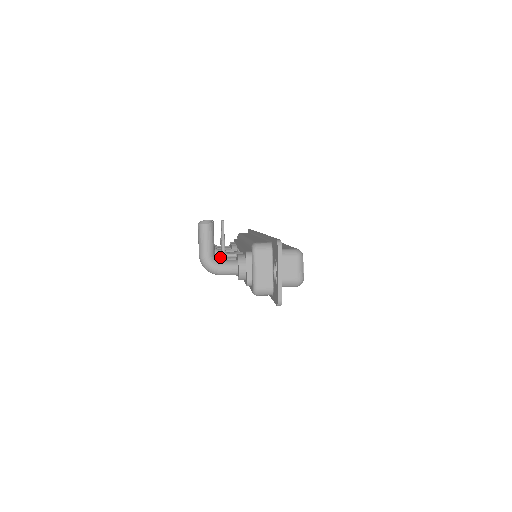
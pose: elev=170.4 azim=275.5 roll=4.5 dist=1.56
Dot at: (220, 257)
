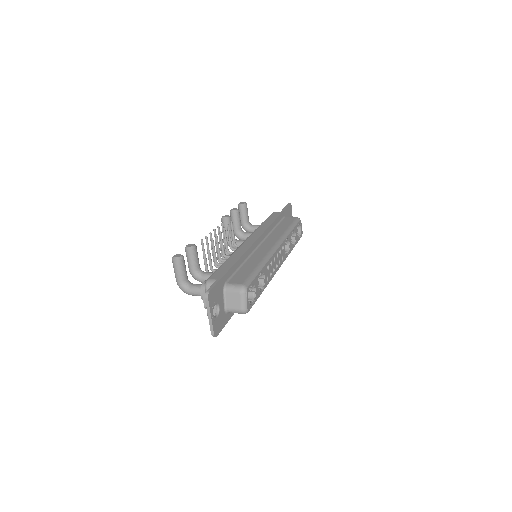
Dot at: (203, 273)
